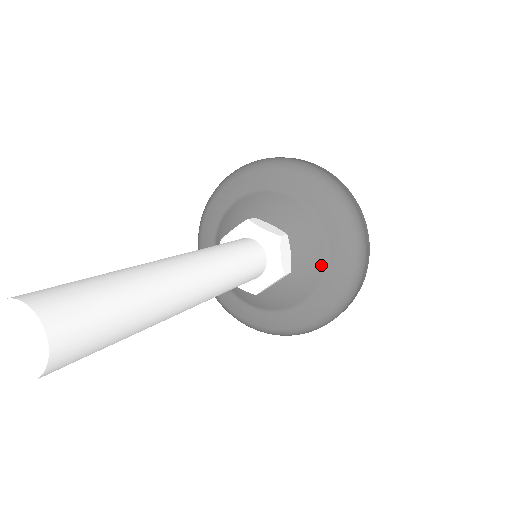
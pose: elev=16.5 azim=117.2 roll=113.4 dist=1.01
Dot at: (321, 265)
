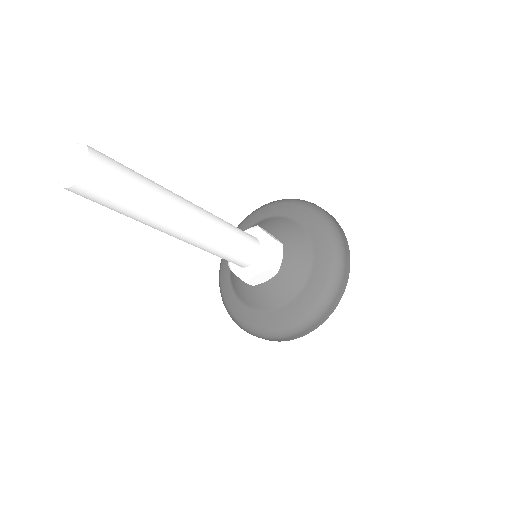
Dot at: (303, 276)
